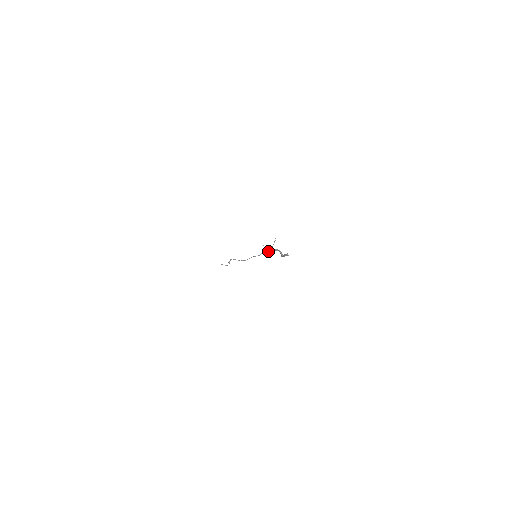
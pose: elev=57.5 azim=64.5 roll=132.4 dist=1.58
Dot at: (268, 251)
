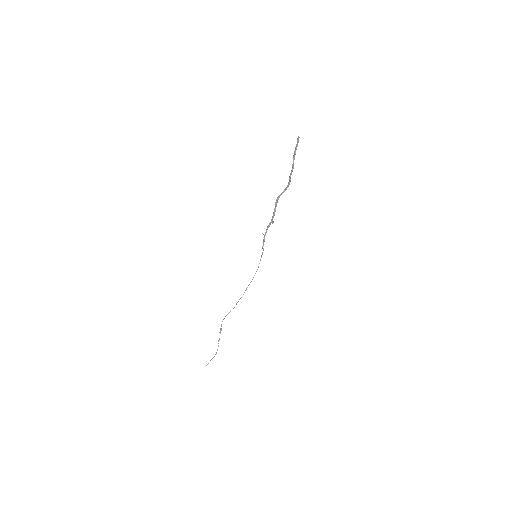
Dot at: occluded
